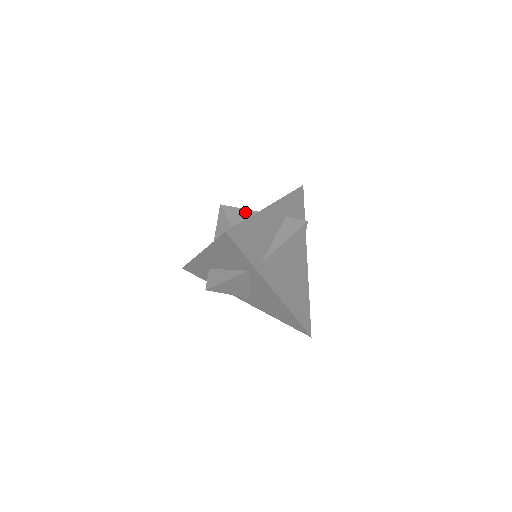
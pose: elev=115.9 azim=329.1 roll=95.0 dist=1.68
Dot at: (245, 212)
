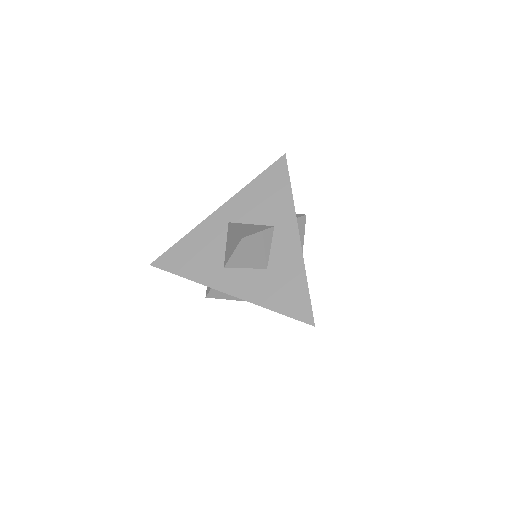
Dot at: (264, 236)
